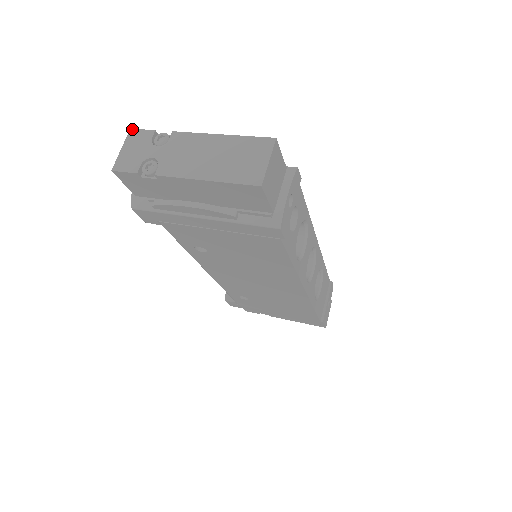
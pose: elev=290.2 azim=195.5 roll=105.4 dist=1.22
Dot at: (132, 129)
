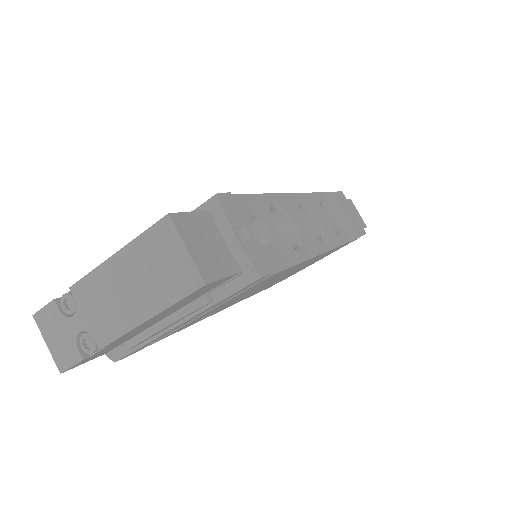
Dot at: (34, 315)
